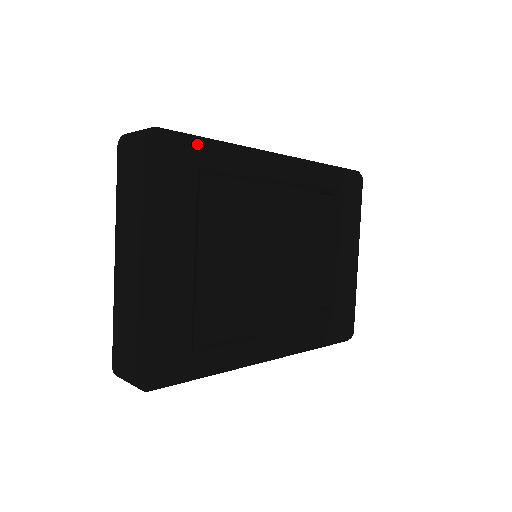
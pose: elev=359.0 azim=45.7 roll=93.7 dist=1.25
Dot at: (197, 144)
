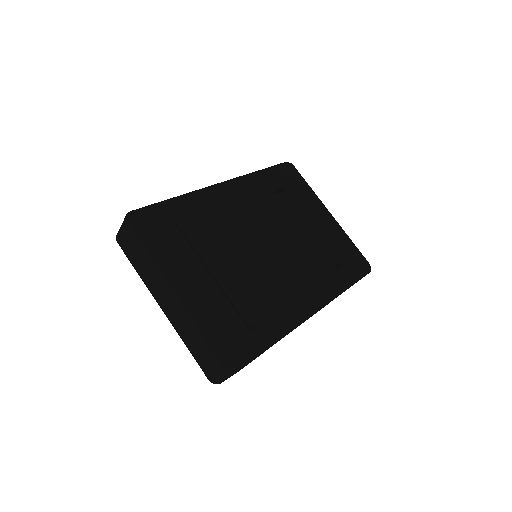
Dot at: (161, 206)
